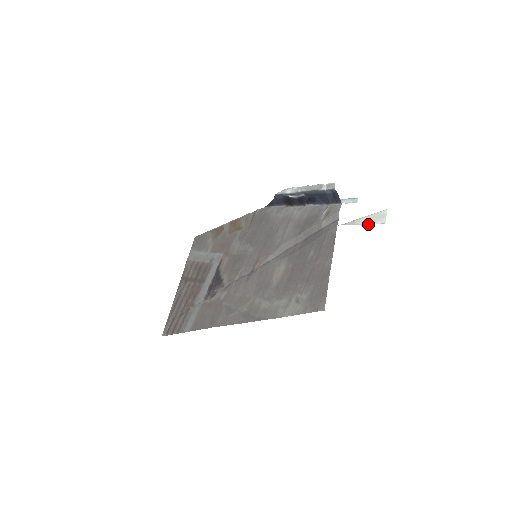
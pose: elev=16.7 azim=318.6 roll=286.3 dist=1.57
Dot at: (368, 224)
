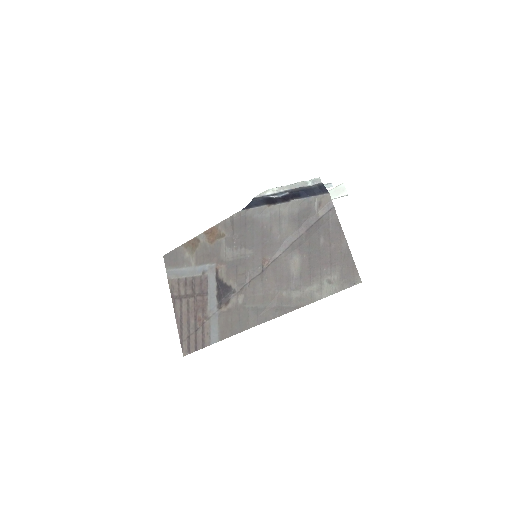
Dot at: (331, 199)
